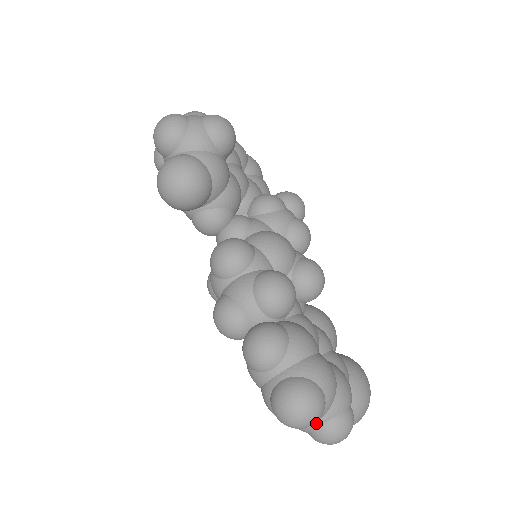
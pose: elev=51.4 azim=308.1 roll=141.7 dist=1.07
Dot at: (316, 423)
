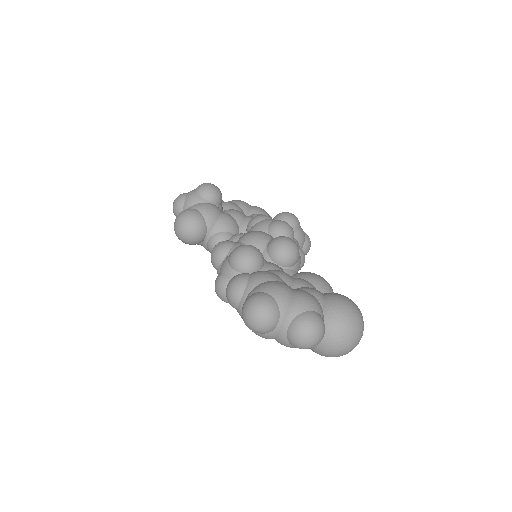
Dot at: (284, 327)
